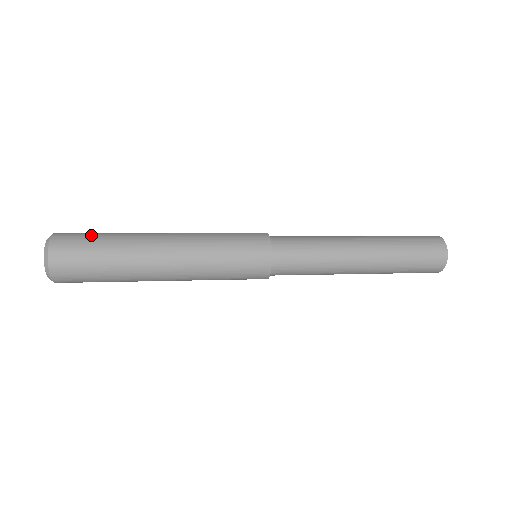
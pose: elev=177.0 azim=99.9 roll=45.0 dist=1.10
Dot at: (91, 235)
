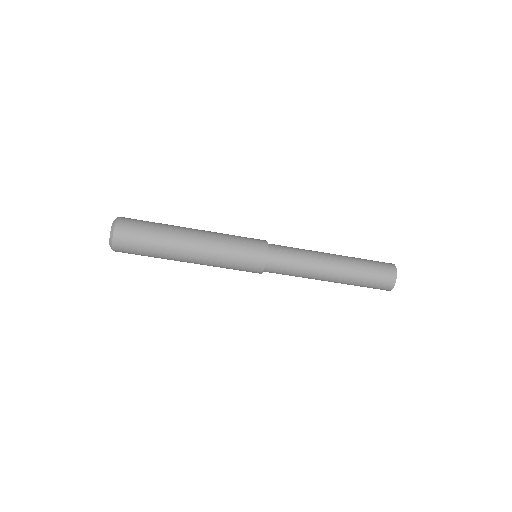
Dot at: occluded
